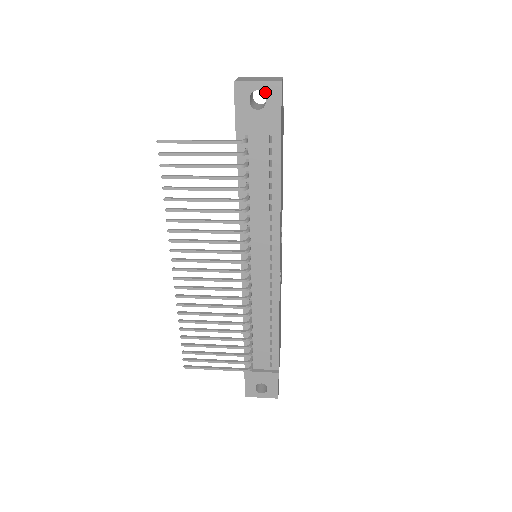
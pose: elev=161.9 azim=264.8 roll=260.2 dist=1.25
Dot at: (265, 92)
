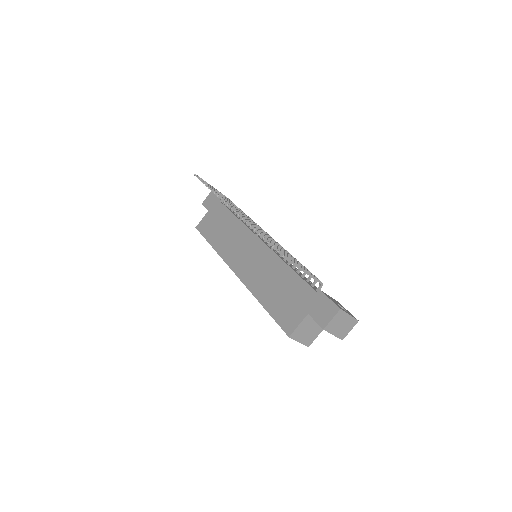
Dot at: occluded
